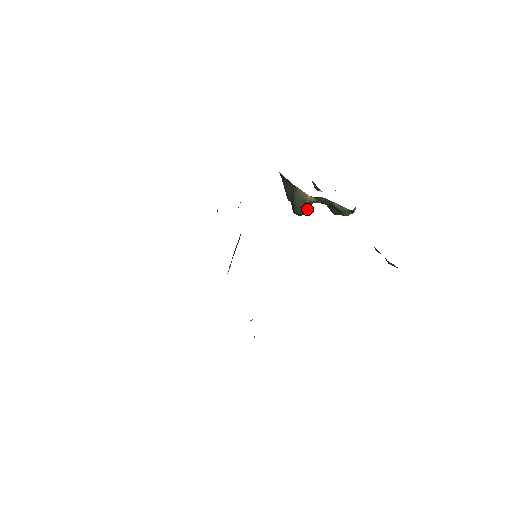
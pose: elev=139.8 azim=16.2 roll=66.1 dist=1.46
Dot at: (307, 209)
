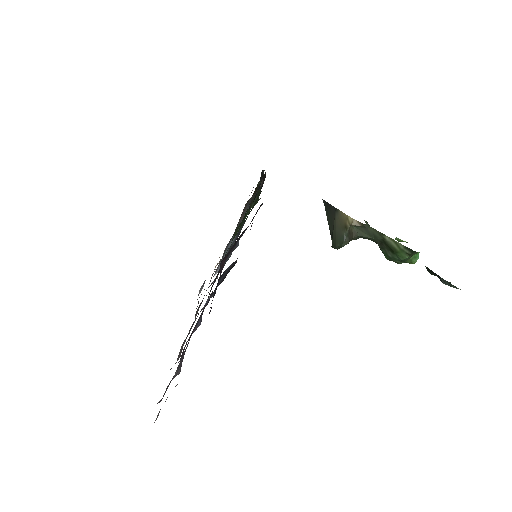
Dot at: (348, 239)
